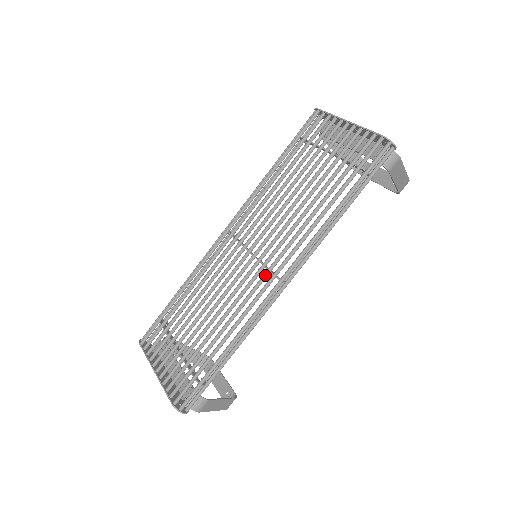
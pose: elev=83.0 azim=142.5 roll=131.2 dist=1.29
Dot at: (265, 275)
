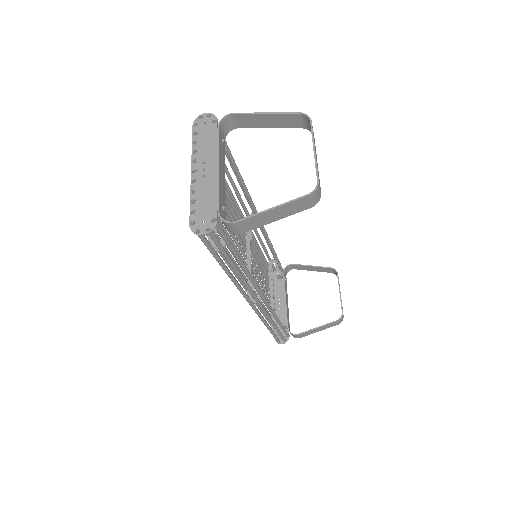
Dot at: occluded
